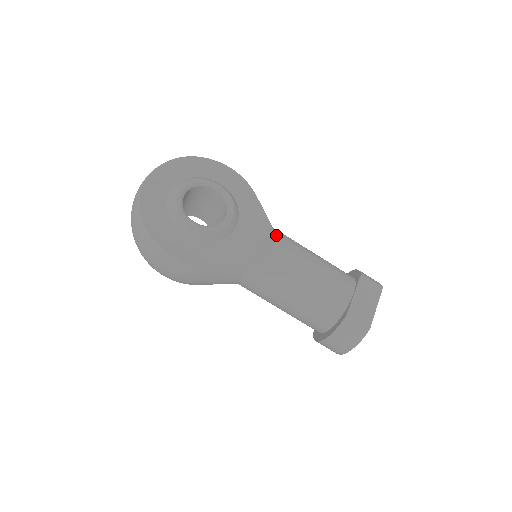
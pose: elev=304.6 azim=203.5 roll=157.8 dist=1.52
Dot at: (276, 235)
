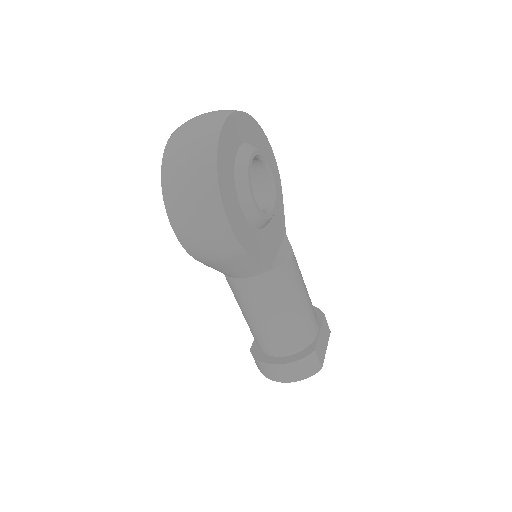
Dot at: occluded
